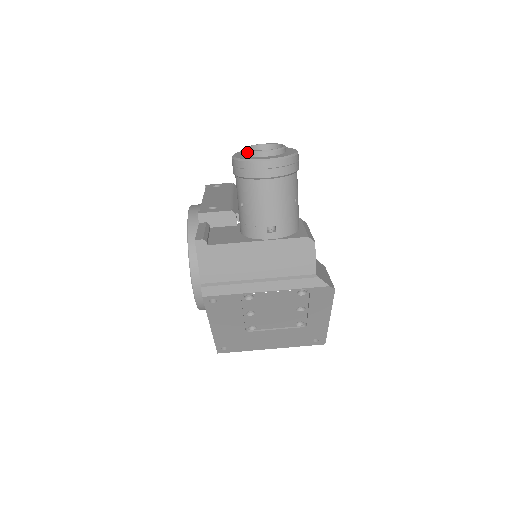
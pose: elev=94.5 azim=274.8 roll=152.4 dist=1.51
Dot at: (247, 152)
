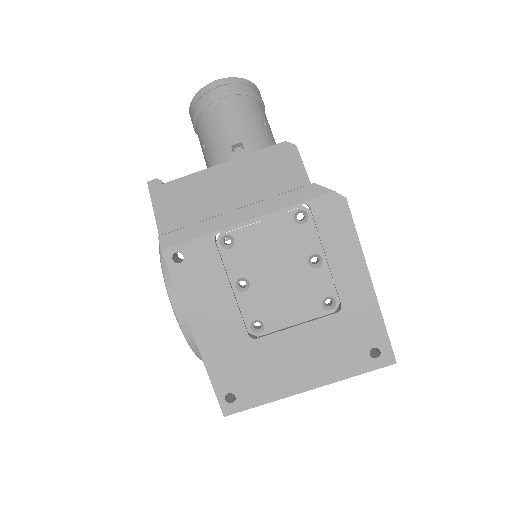
Dot at: occluded
